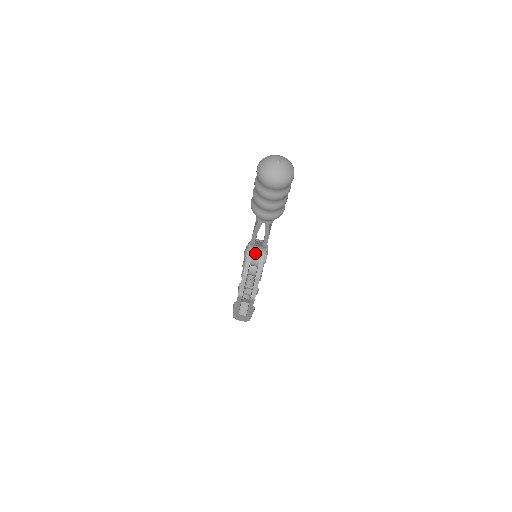
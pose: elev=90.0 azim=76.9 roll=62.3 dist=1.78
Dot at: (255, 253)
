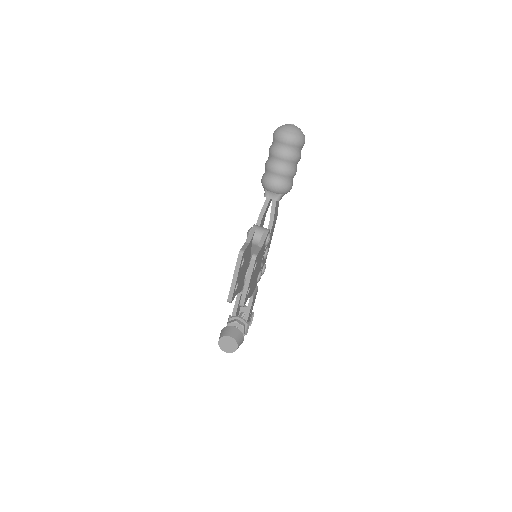
Dot at: (259, 228)
